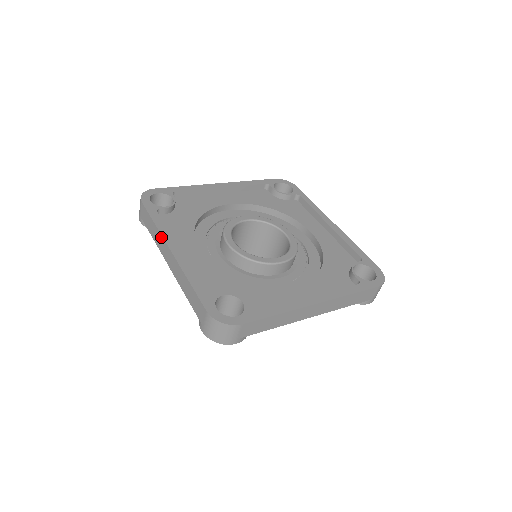
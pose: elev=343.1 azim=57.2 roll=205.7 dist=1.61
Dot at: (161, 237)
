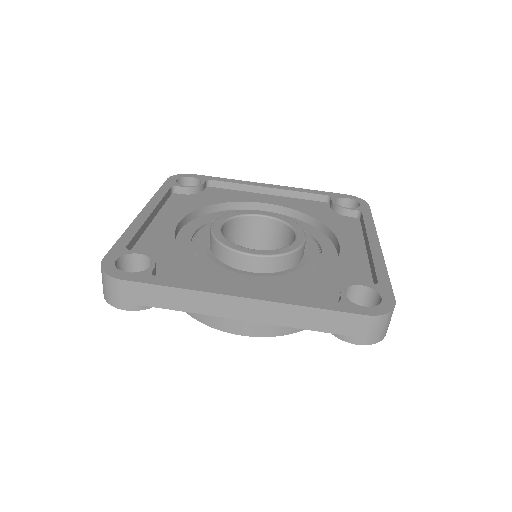
Dot at: (208, 295)
